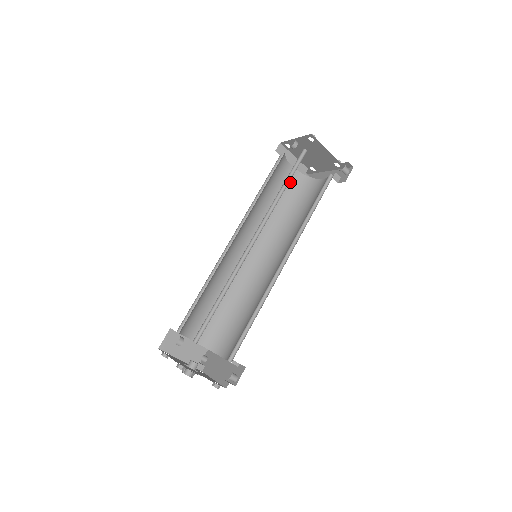
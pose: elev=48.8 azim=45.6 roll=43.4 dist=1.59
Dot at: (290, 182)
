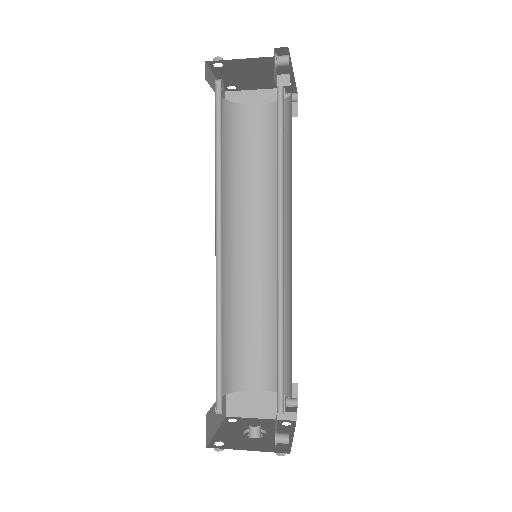
Dot at: (268, 126)
